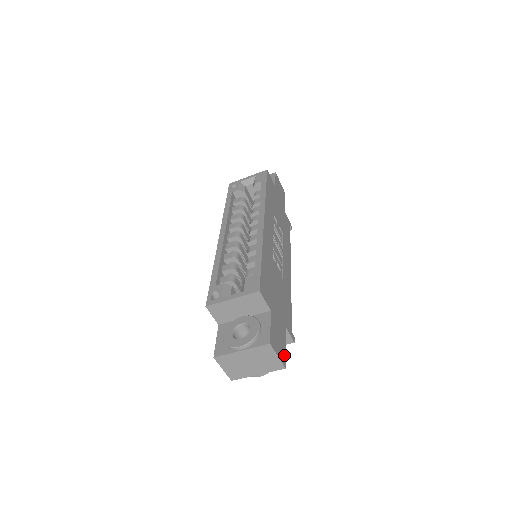
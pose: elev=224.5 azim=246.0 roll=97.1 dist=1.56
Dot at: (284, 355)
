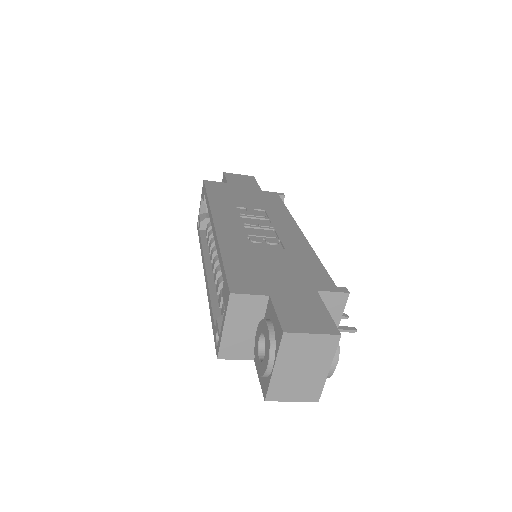
Dot at: (329, 322)
